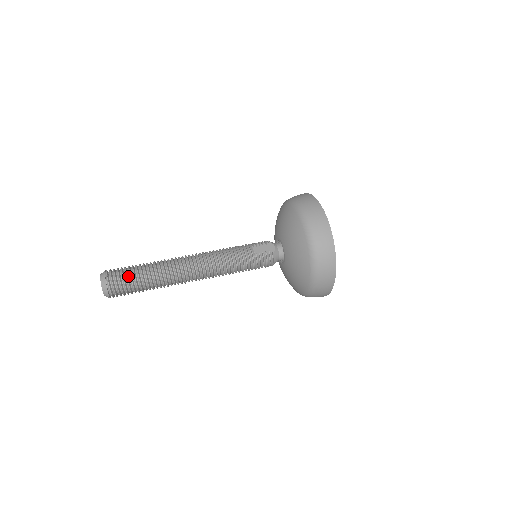
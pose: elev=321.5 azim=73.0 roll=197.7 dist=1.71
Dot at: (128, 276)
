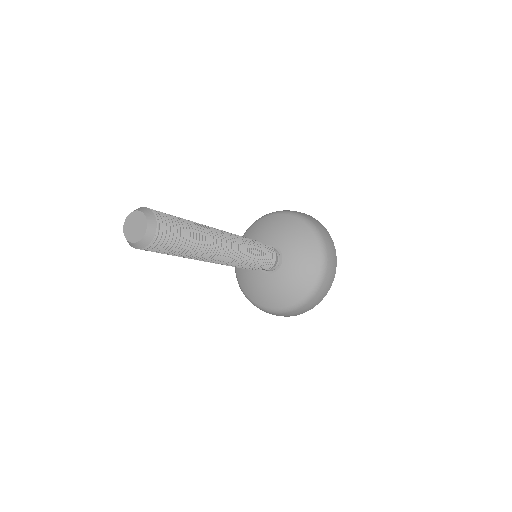
Dot at: occluded
